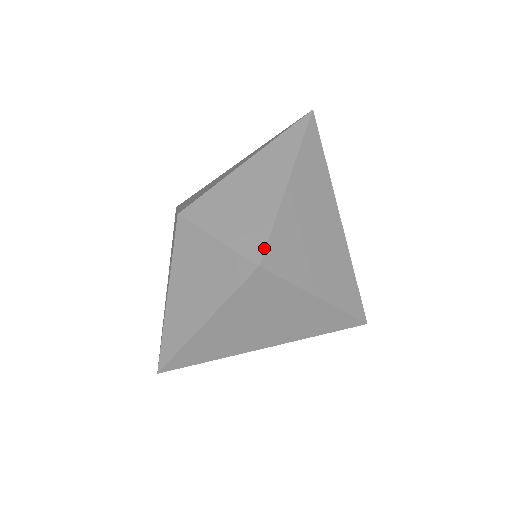
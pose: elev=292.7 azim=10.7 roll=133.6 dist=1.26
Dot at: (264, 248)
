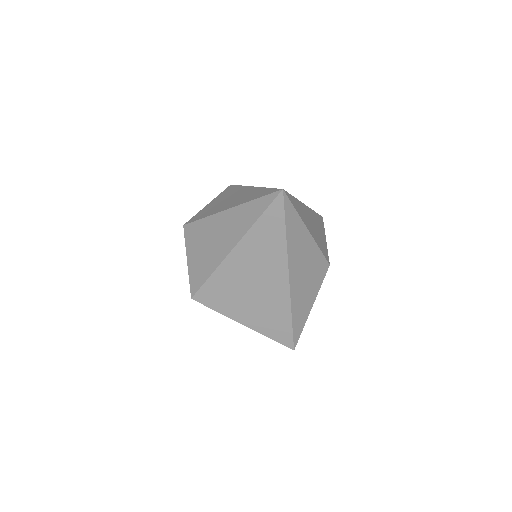
Dot at: (198, 289)
